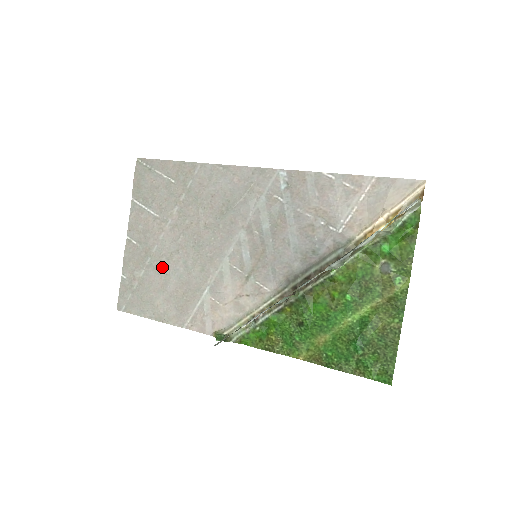
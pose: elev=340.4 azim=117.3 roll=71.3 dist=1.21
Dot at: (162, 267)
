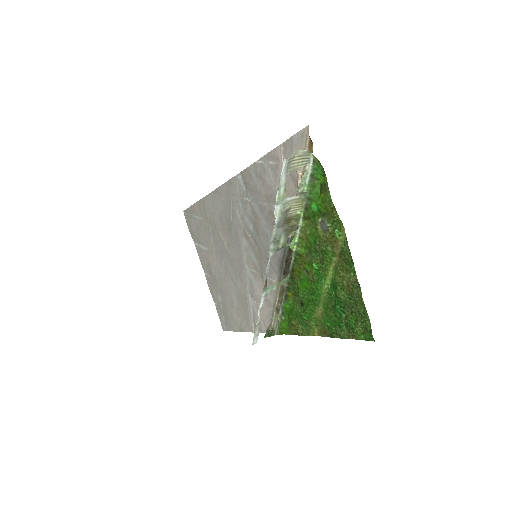
Dot at: (225, 288)
